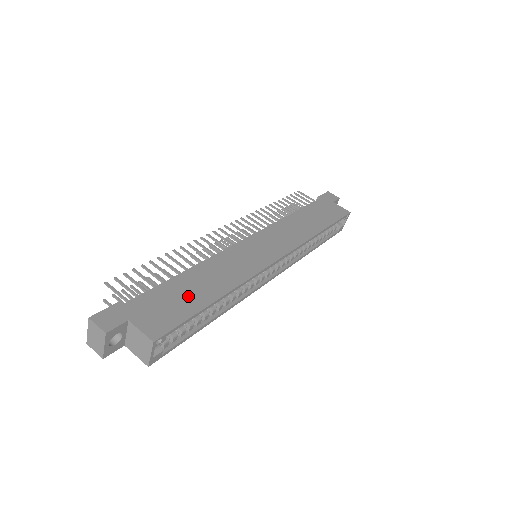
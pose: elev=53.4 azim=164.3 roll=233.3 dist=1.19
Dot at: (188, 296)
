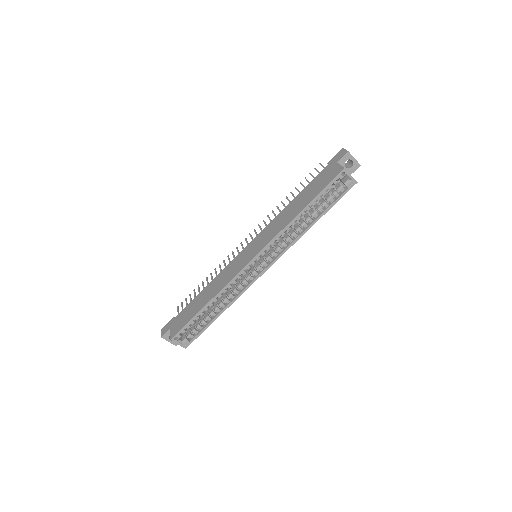
Dot at: (195, 307)
